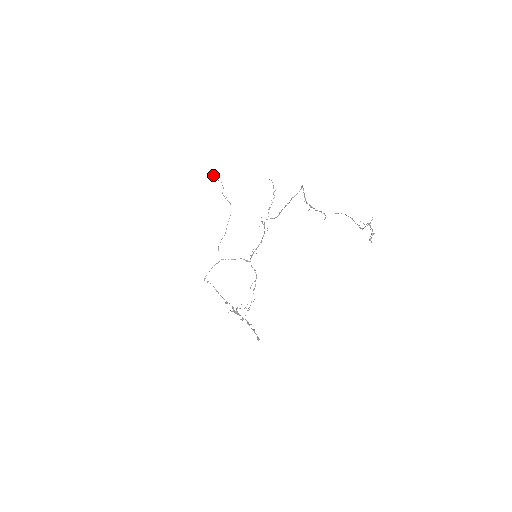
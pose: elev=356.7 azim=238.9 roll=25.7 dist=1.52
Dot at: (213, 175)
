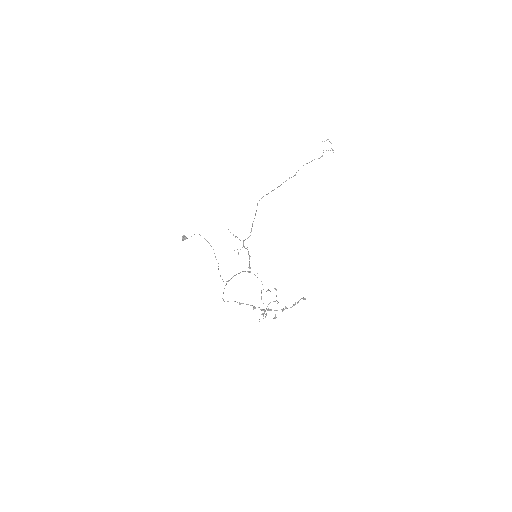
Dot at: (184, 236)
